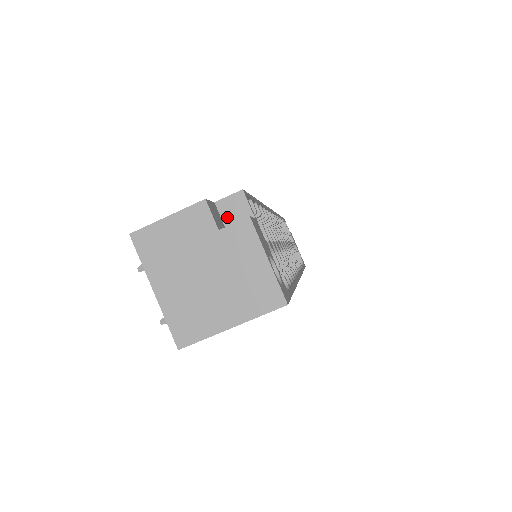
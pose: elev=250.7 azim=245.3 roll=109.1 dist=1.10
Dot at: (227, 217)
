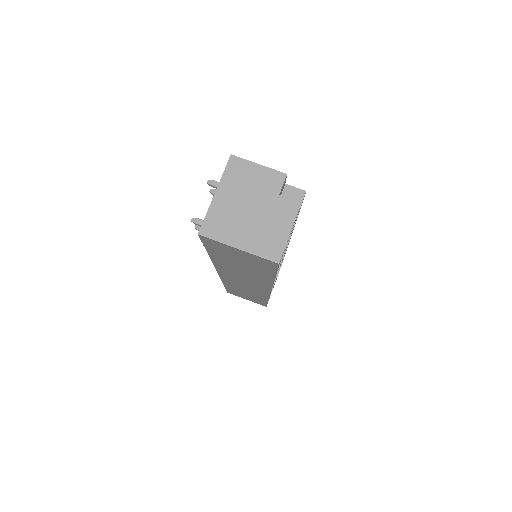
Dot at: occluded
